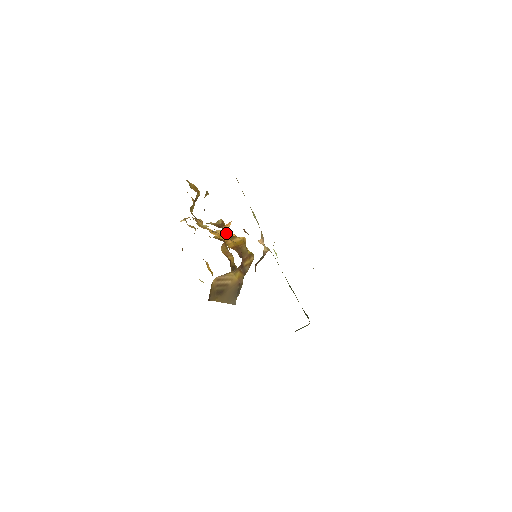
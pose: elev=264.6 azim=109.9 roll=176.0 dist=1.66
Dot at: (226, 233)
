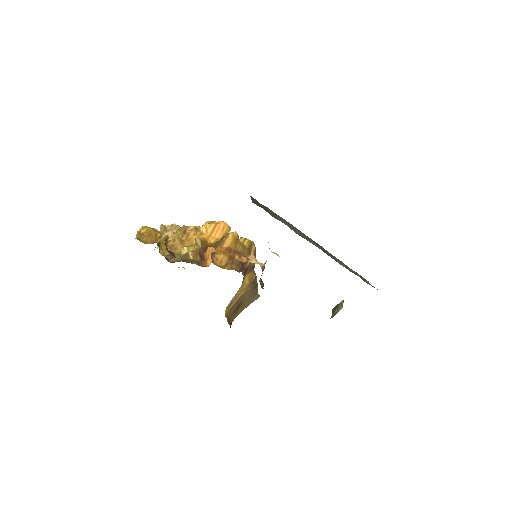
Dot at: (212, 229)
